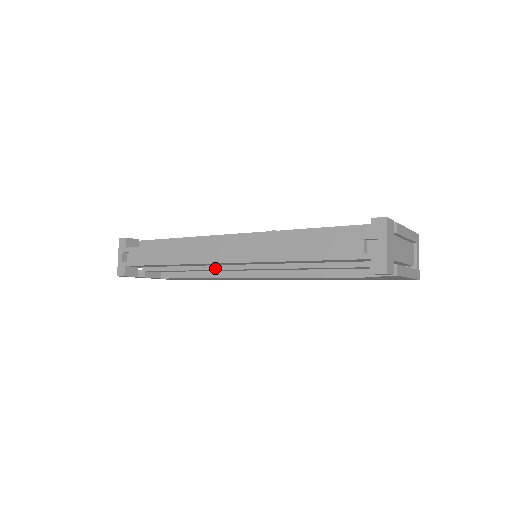
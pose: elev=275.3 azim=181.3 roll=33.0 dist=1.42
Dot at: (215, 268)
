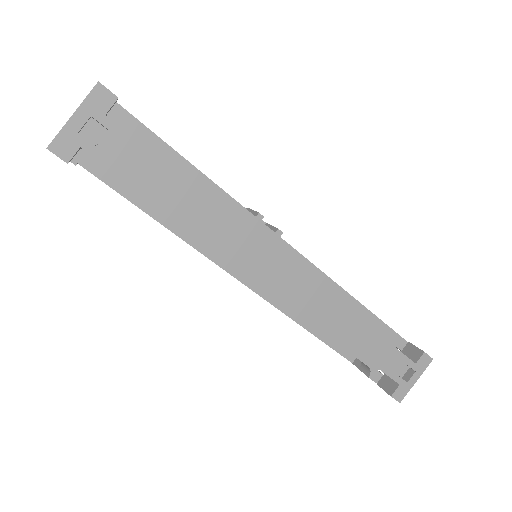
Dot at: (221, 254)
